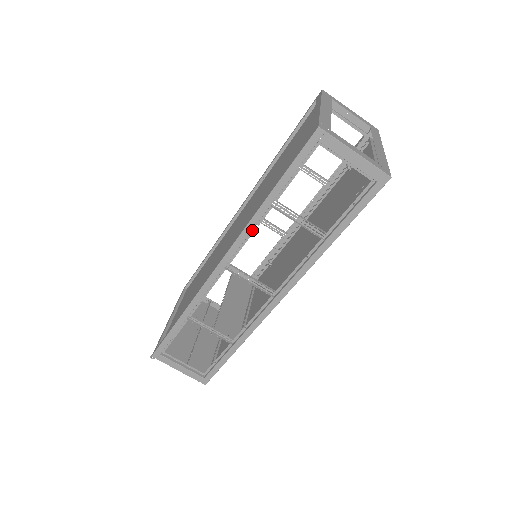
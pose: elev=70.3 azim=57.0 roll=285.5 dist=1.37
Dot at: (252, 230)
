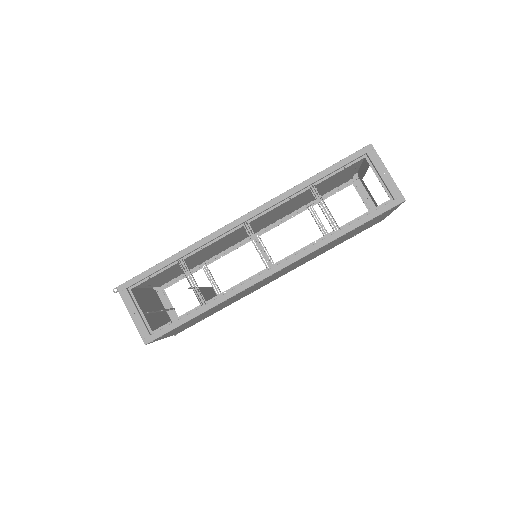
Dot at: (284, 200)
